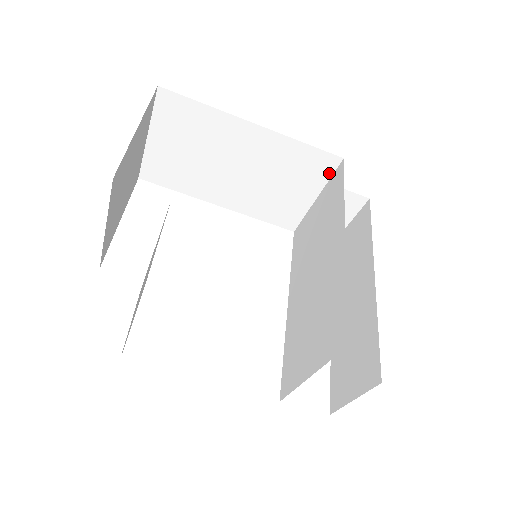
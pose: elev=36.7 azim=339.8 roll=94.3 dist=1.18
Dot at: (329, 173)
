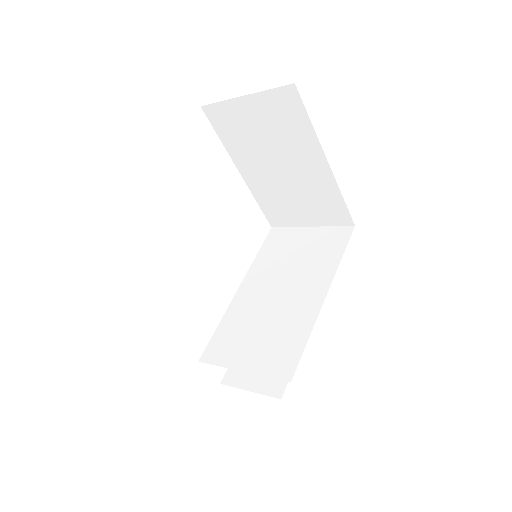
Dot at: (336, 223)
